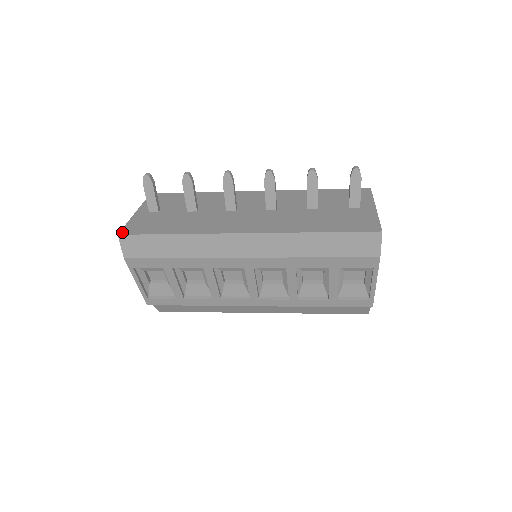
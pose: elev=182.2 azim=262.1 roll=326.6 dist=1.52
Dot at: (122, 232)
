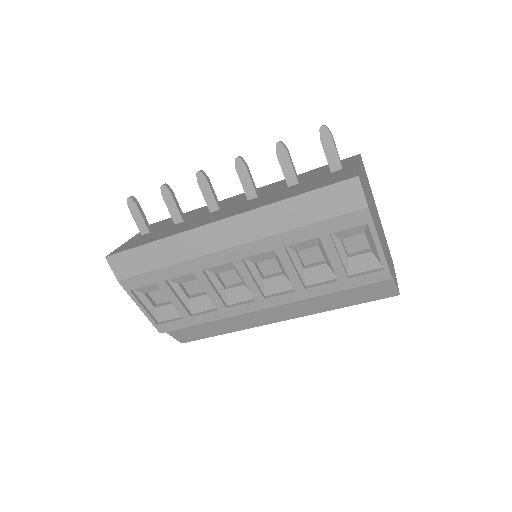
Dot at: (110, 254)
